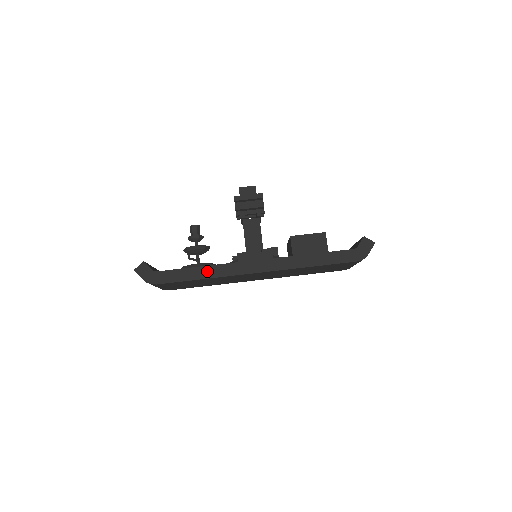
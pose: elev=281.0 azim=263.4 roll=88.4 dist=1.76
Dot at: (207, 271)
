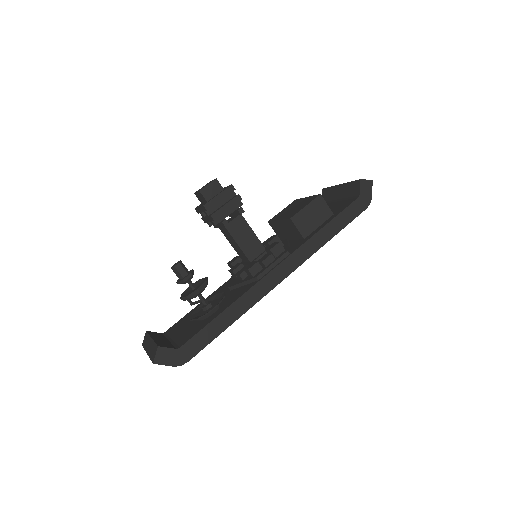
Dot at: (234, 311)
